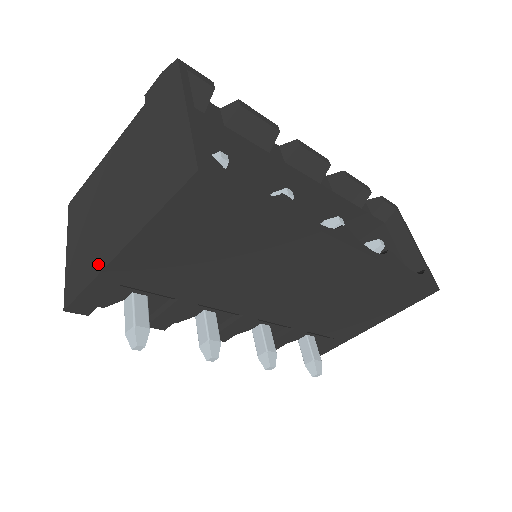
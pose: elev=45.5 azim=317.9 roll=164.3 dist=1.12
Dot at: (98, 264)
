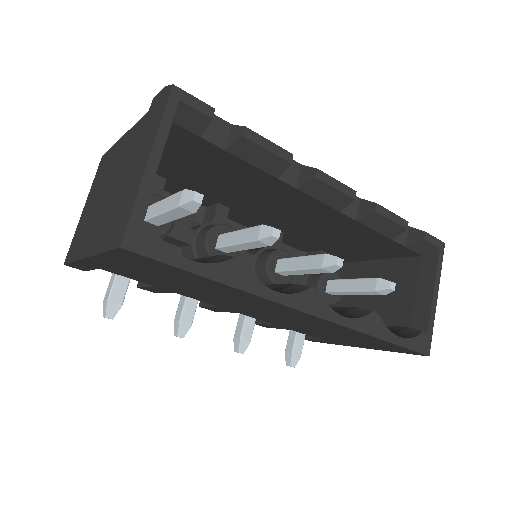
Dot at: (80, 250)
